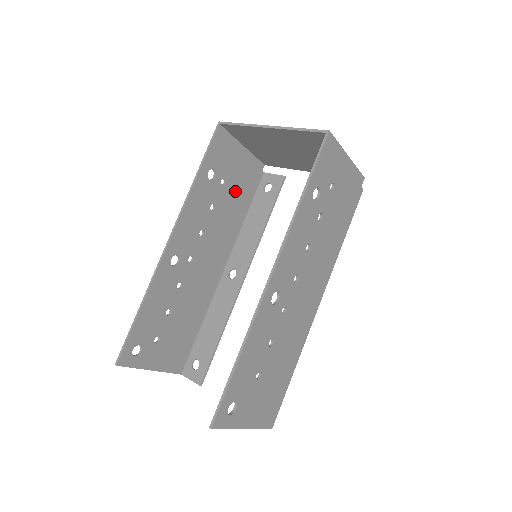
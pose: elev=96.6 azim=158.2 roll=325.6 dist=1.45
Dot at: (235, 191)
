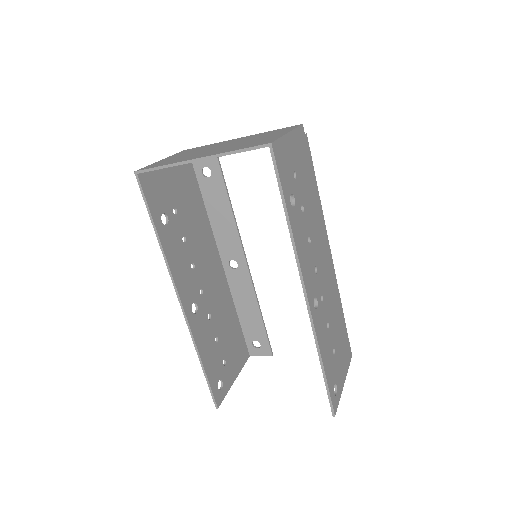
Dot at: (186, 204)
